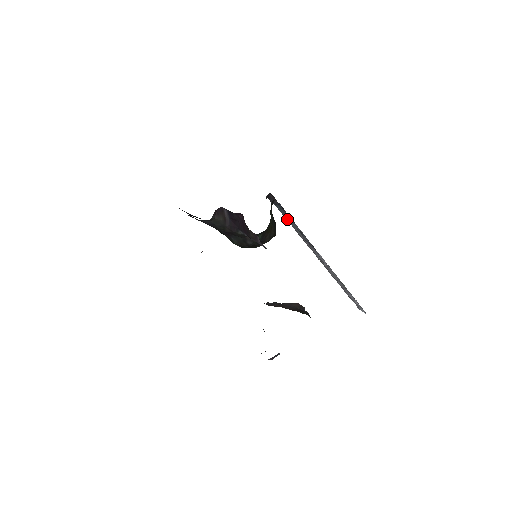
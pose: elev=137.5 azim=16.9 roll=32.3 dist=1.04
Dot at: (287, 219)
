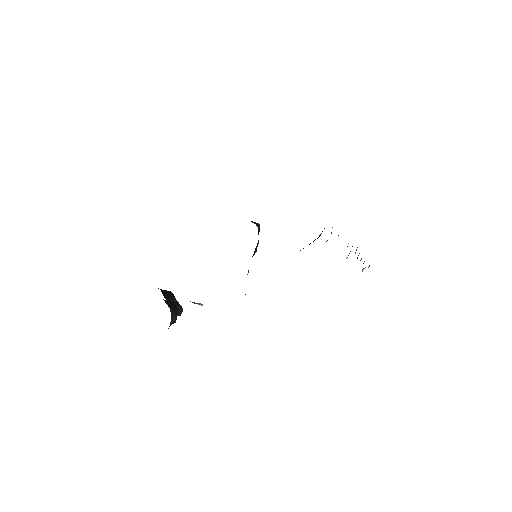
Dot at: occluded
